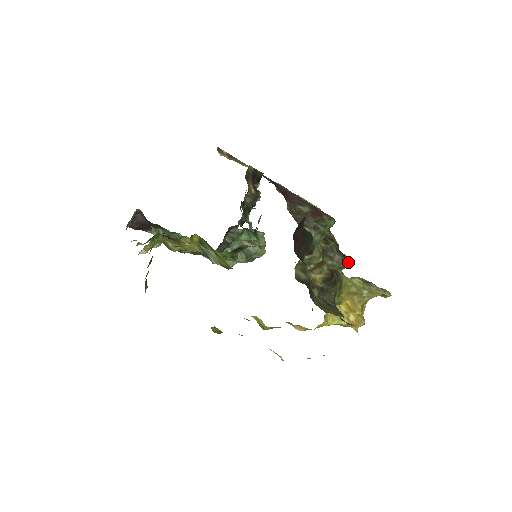
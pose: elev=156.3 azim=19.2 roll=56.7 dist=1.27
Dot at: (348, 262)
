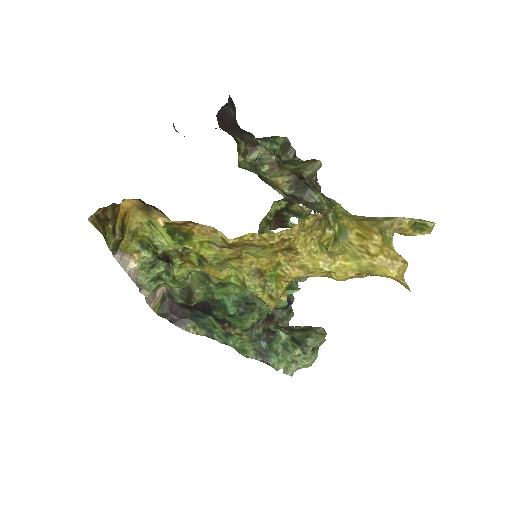
Dot at: (315, 161)
